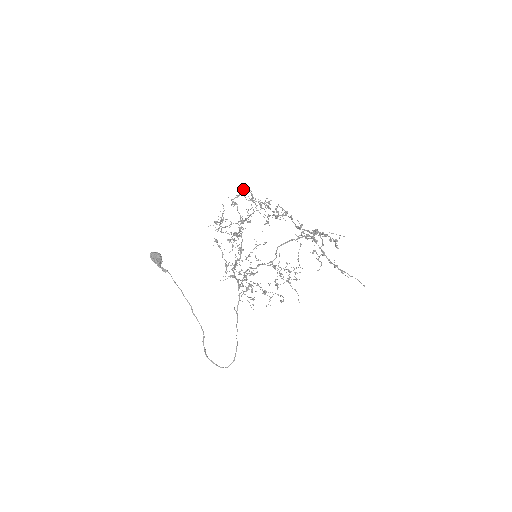
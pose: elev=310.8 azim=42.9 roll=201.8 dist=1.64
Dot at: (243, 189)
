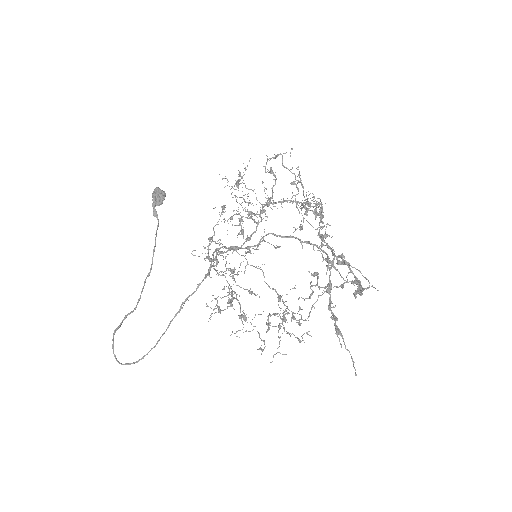
Dot at: occluded
